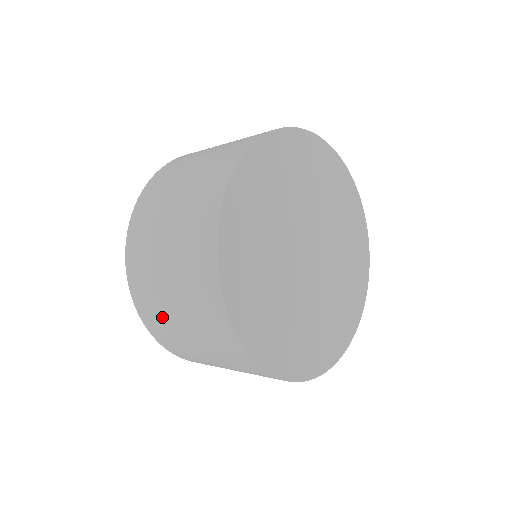
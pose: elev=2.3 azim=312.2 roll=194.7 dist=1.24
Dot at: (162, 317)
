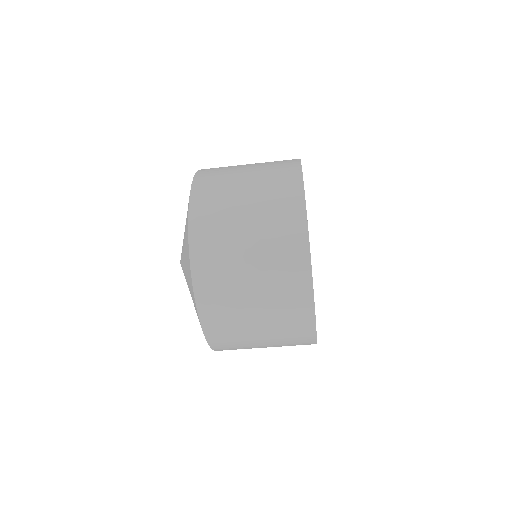
Dot at: (224, 250)
